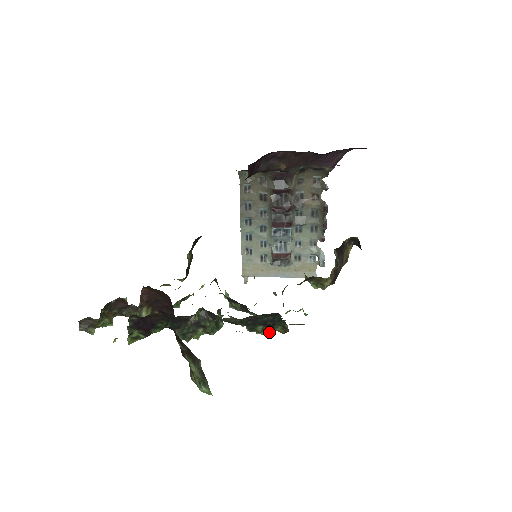
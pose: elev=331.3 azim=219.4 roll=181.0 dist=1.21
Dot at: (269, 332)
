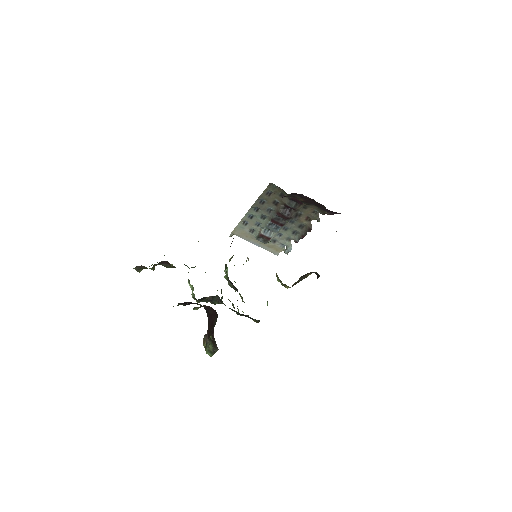
Dot at: occluded
